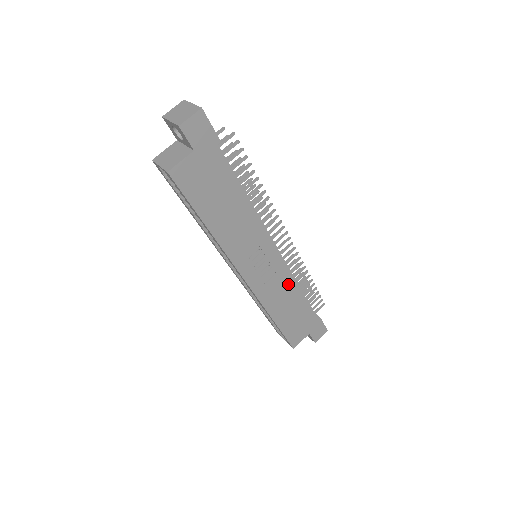
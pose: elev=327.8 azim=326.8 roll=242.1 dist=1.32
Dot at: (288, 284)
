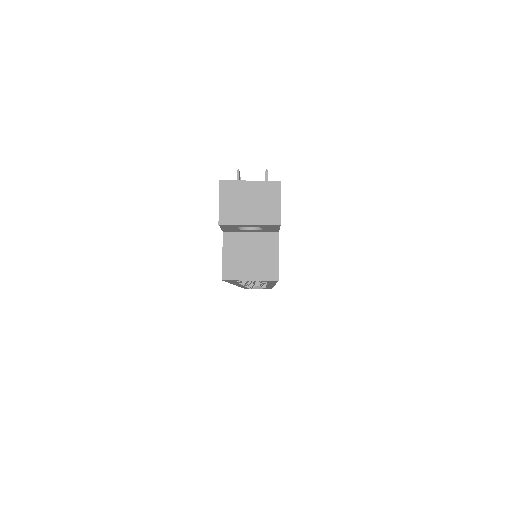
Dot at: occluded
